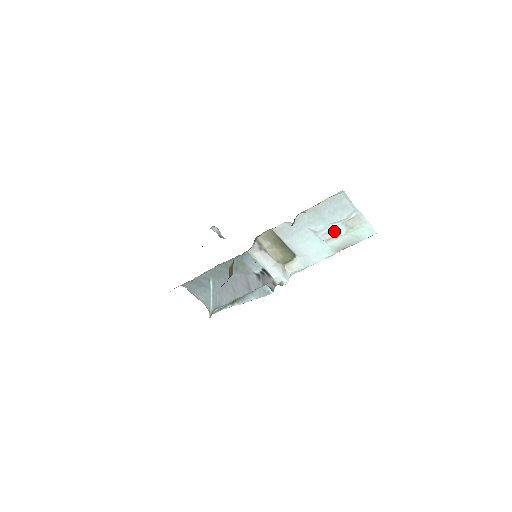
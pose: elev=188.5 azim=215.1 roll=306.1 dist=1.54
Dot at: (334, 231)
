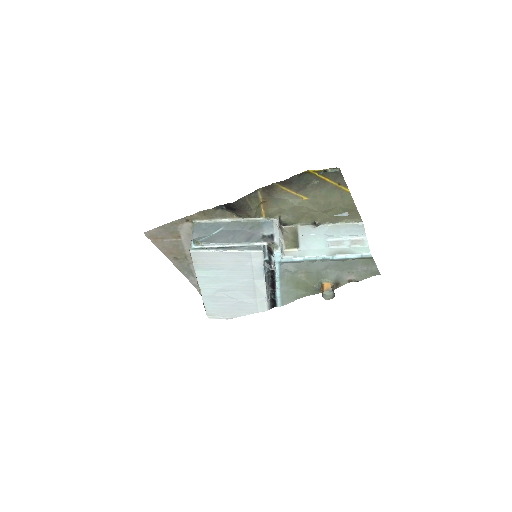
Dot at: (341, 242)
